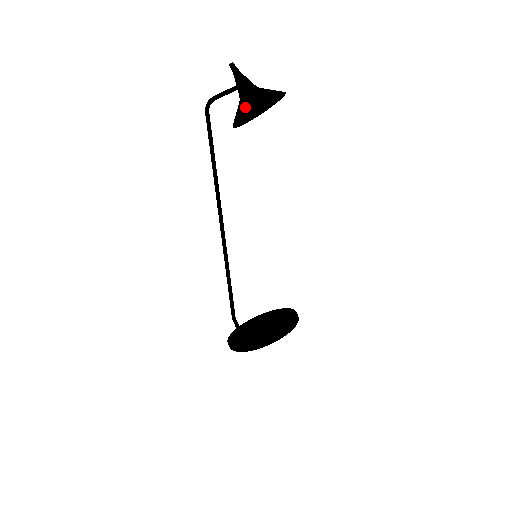
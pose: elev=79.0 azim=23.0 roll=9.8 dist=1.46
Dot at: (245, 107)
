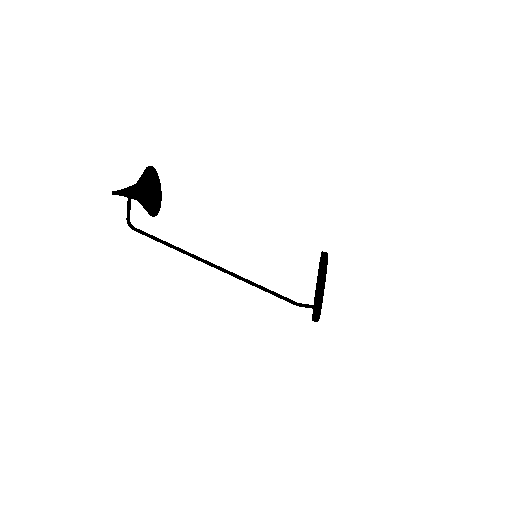
Dot at: (140, 199)
